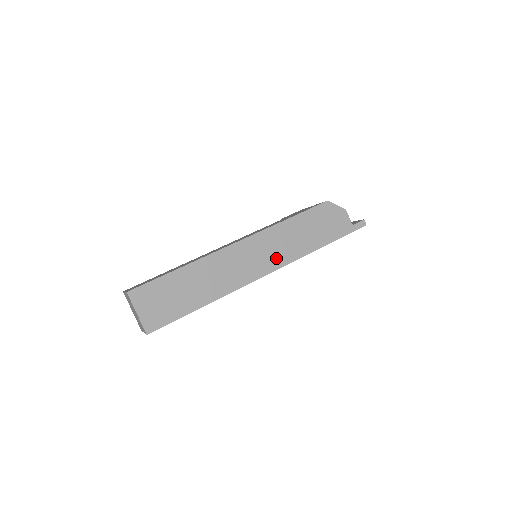
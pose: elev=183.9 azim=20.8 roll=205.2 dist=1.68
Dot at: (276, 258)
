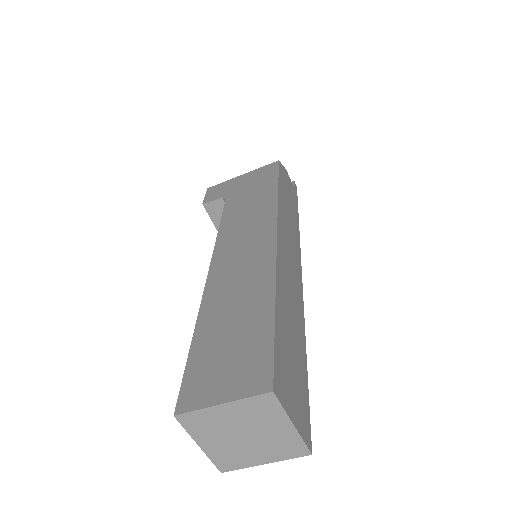
Dot at: (295, 246)
